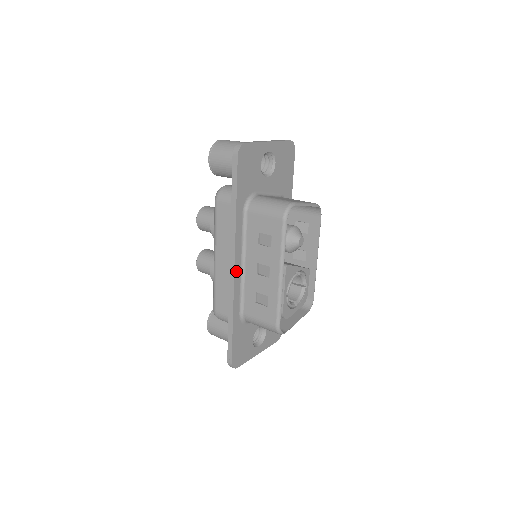
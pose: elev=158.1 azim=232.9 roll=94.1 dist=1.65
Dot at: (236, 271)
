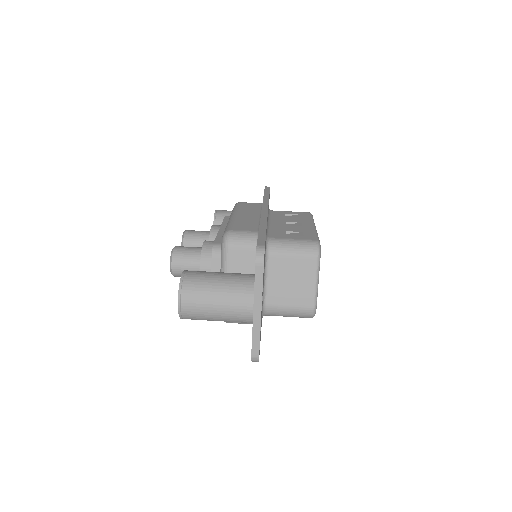
Dot at: occluded
